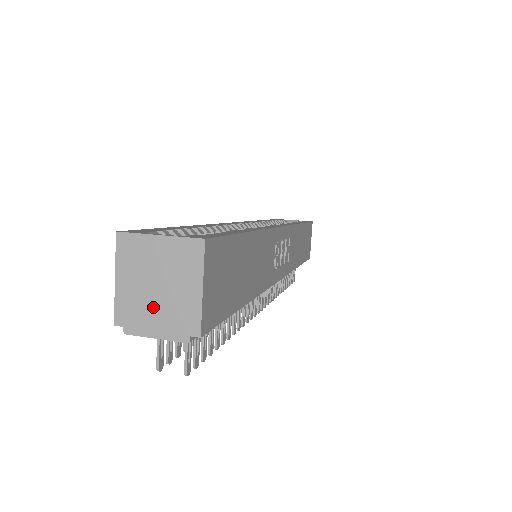
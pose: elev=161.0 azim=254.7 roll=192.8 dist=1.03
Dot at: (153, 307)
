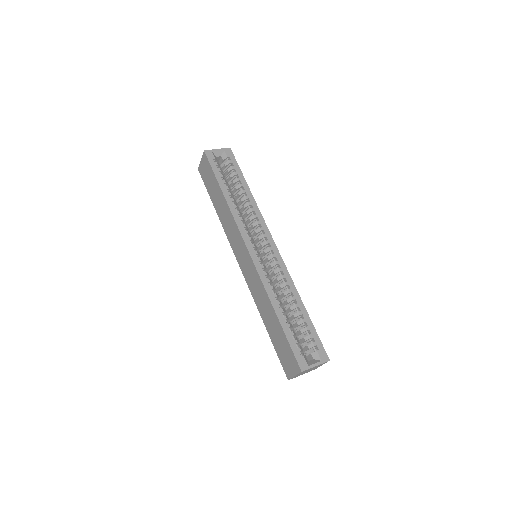
Dot at: occluded
